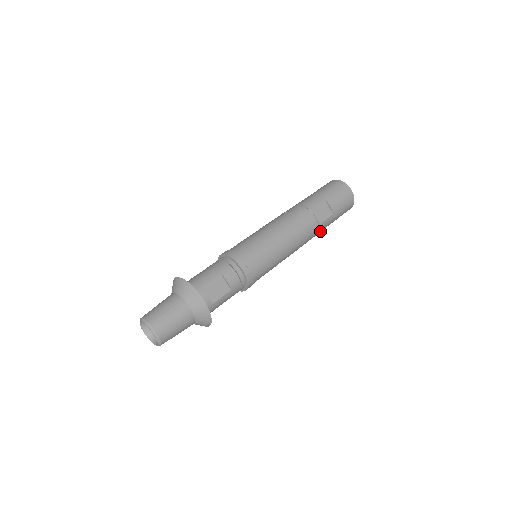
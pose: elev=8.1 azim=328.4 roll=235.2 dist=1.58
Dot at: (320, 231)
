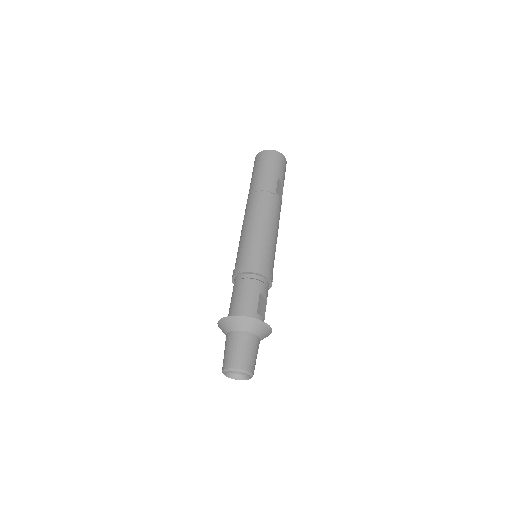
Dot at: occluded
